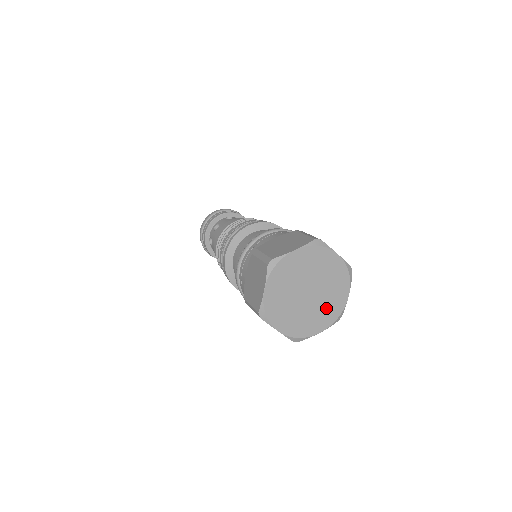
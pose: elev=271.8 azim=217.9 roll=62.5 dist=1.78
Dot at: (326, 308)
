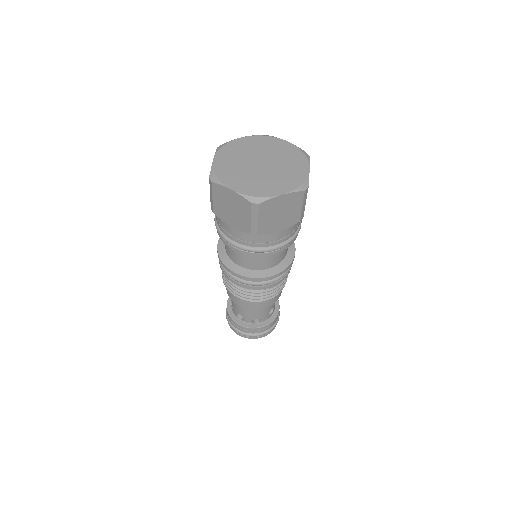
Dot at: (285, 176)
